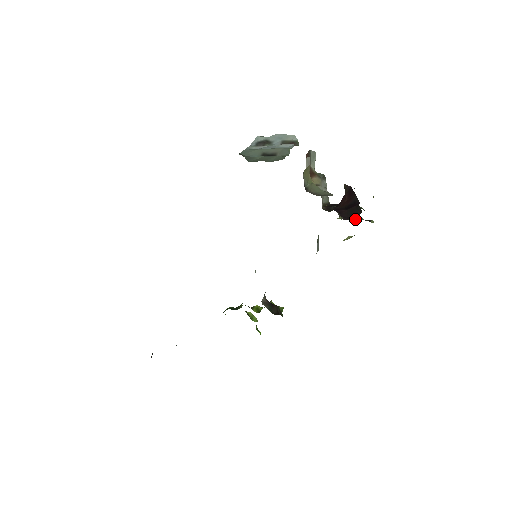
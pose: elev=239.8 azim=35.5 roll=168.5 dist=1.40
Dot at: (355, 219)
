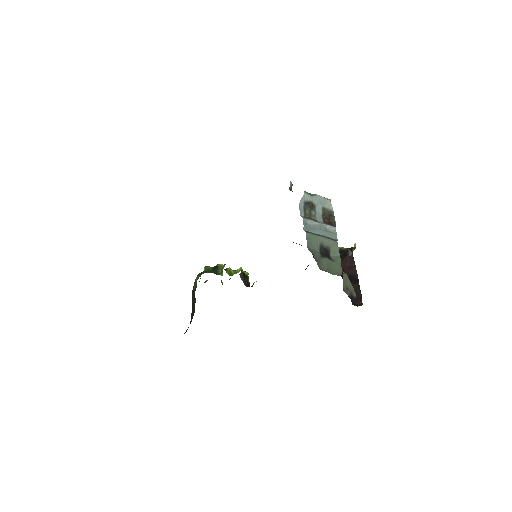
Dot at: occluded
